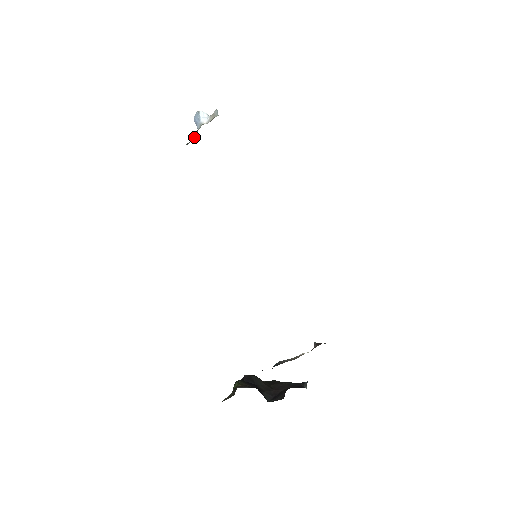
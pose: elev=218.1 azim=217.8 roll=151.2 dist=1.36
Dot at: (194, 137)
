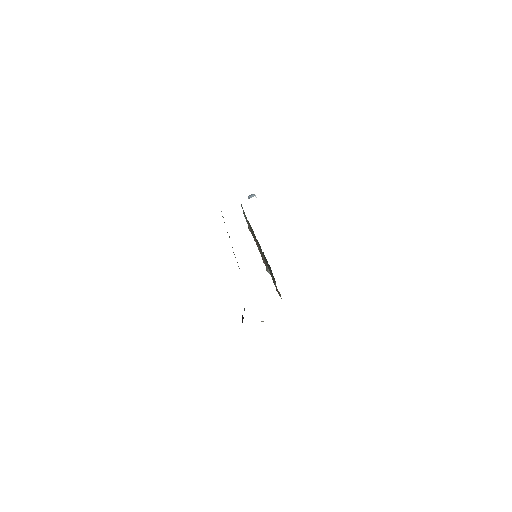
Dot at: occluded
